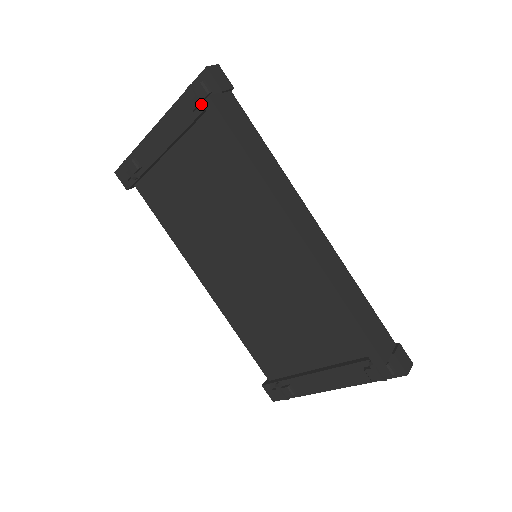
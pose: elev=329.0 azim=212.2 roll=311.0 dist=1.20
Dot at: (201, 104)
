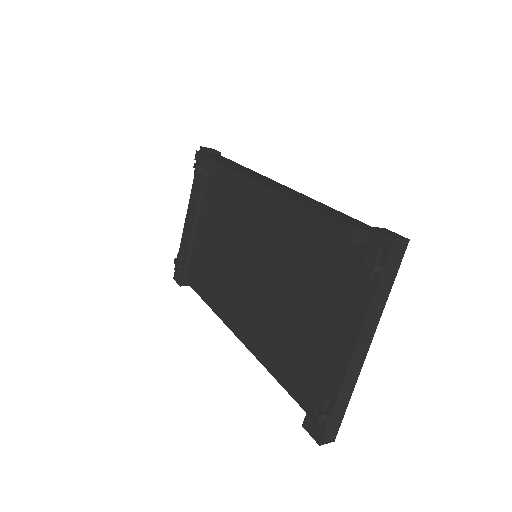
Dot at: (199, 167)
